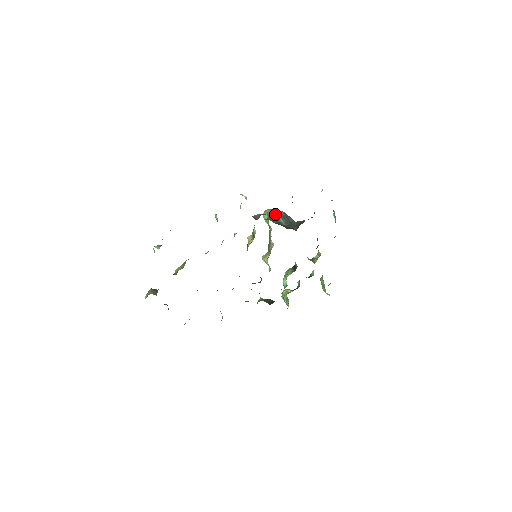
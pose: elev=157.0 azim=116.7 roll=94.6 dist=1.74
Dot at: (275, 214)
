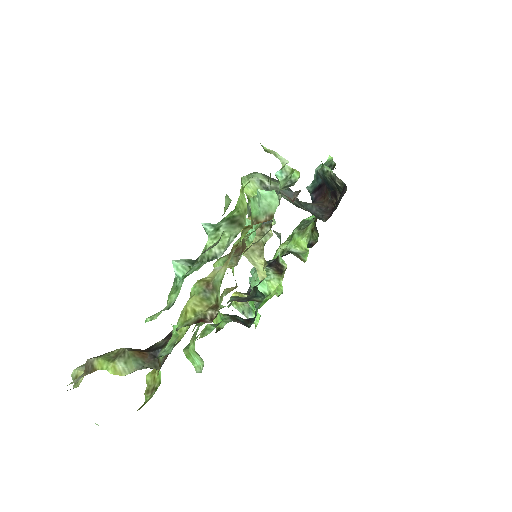
Dot at: occluded
